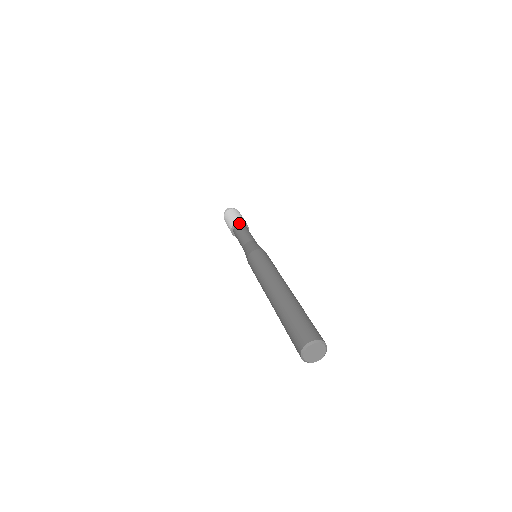
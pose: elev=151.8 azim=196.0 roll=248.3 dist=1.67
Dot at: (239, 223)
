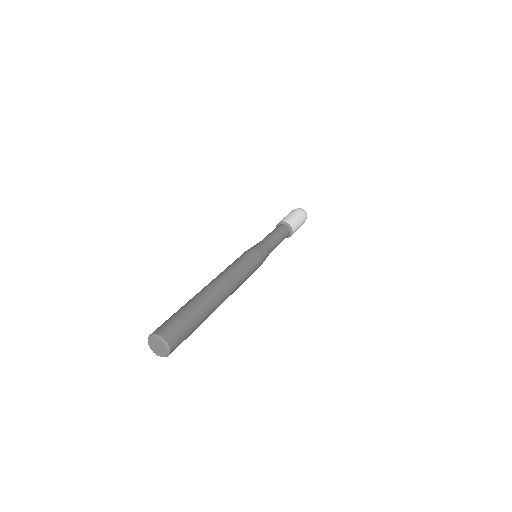
Dot at: (279, 224)
